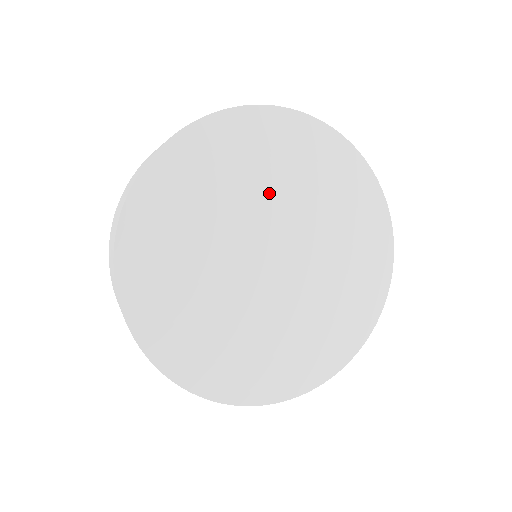
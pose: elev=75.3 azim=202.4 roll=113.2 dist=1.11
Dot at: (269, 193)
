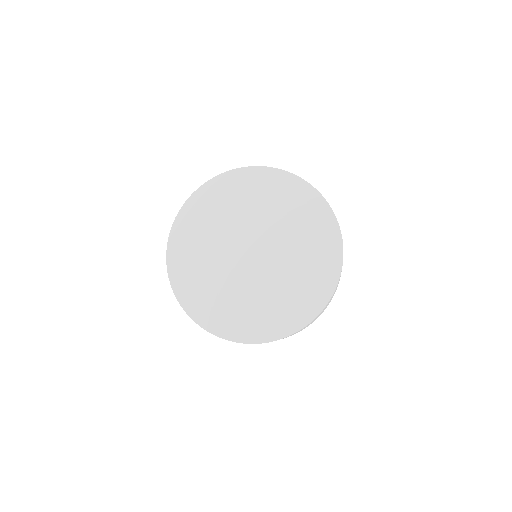
Dot at: (257, 214)
